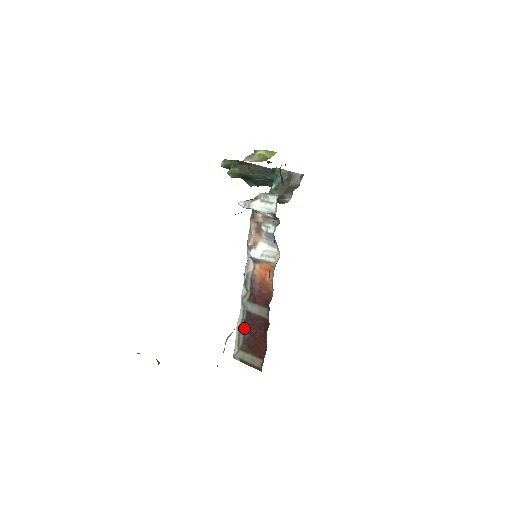
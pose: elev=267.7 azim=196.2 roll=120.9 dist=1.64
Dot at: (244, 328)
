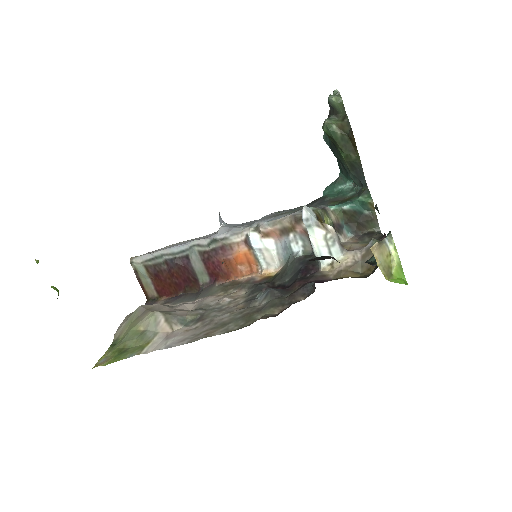
Dot at: (169, 261)
